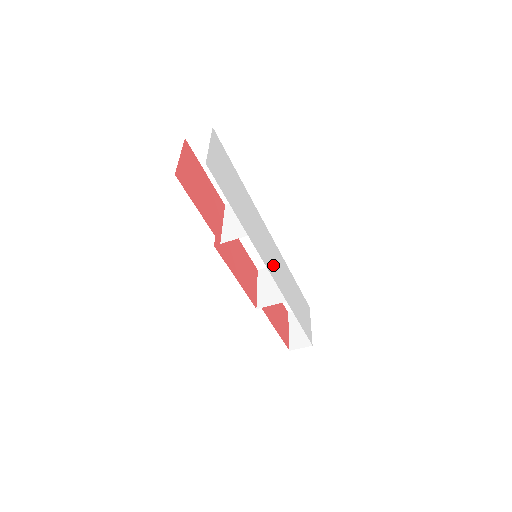
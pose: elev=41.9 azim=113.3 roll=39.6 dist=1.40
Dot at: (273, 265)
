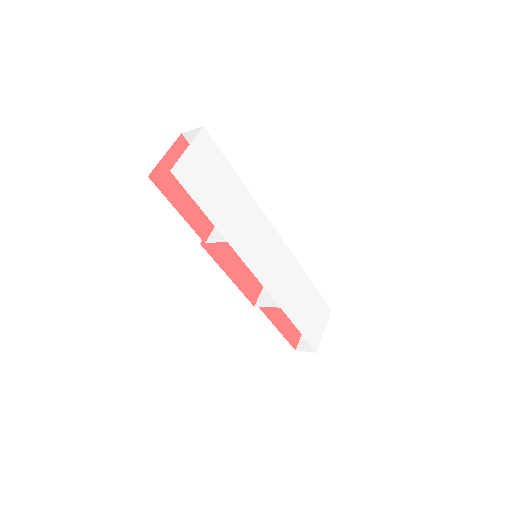
Dot at: (269, 269)
